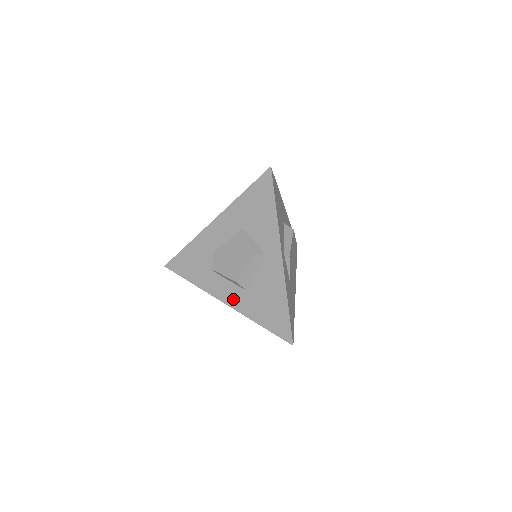
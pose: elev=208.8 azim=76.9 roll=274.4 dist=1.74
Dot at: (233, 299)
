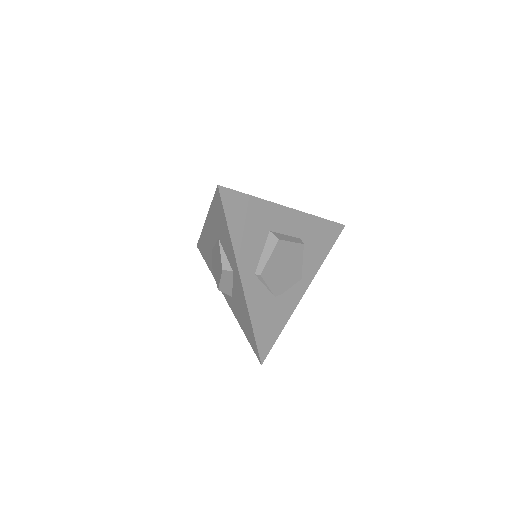
Dot at: (228, 299)
